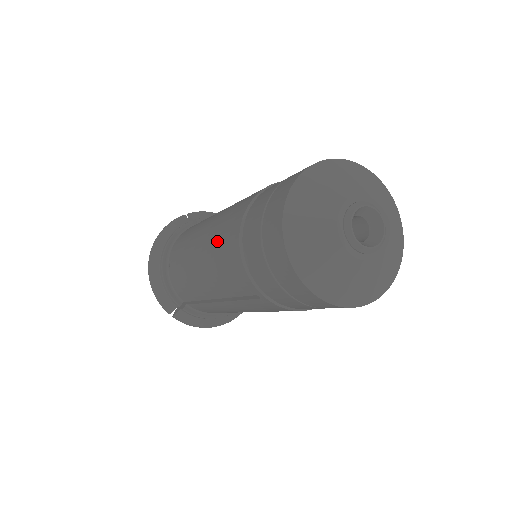
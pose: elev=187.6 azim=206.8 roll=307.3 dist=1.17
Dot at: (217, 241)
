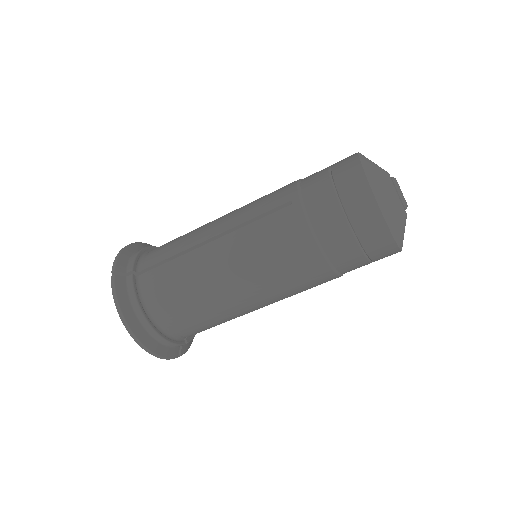
Dot at: occluded
